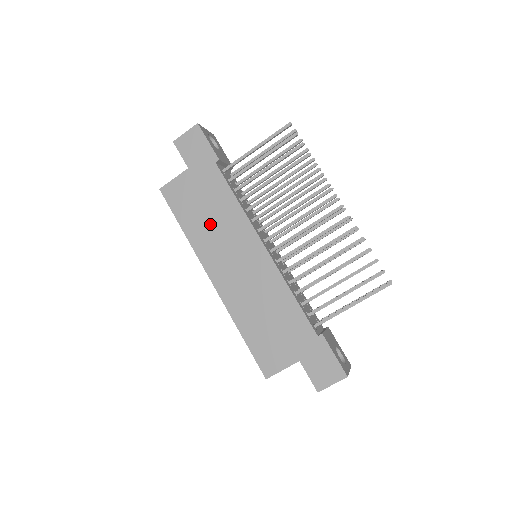
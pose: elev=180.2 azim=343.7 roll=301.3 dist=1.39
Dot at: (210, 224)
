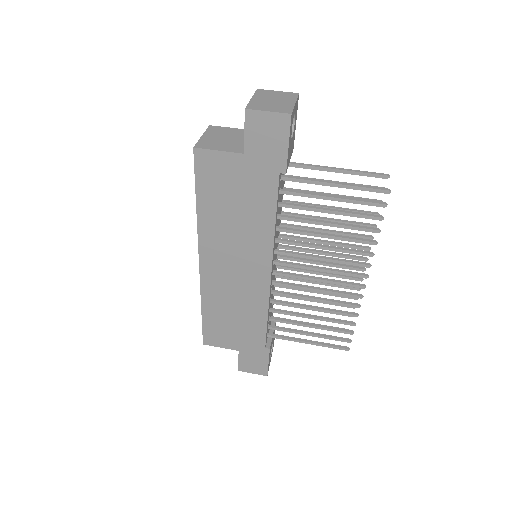
Dot at: (231, 222)
